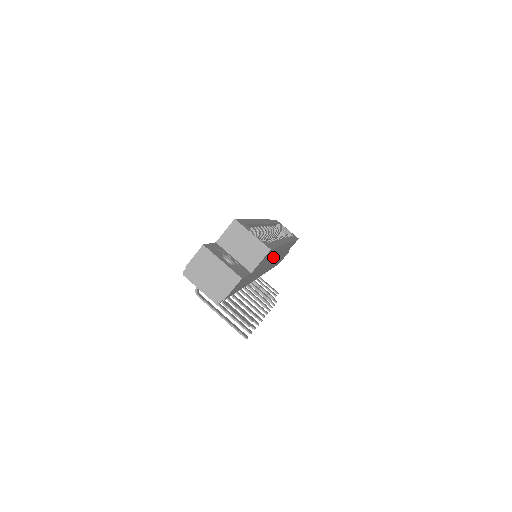
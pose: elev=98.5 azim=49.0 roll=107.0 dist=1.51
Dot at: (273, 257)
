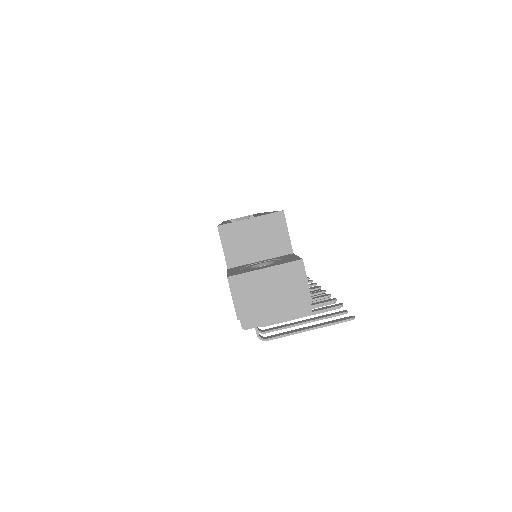
Dot at: occluded
